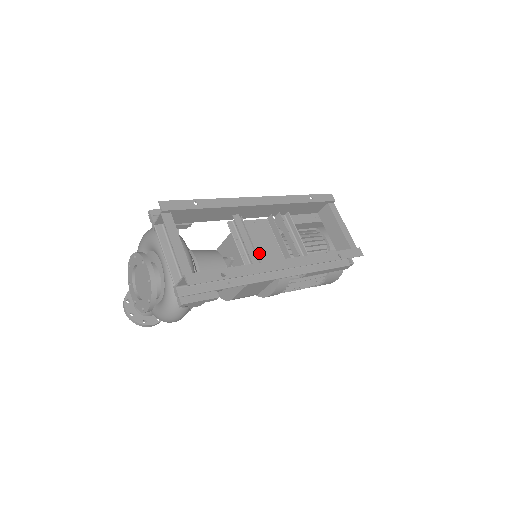
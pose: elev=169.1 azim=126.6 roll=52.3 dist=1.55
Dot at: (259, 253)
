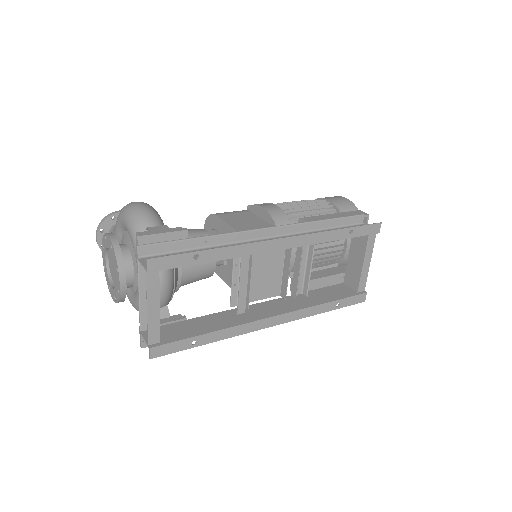
Dot at: (255, 279)
